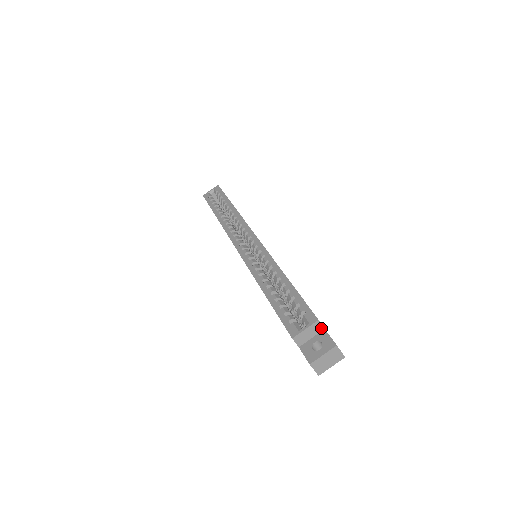
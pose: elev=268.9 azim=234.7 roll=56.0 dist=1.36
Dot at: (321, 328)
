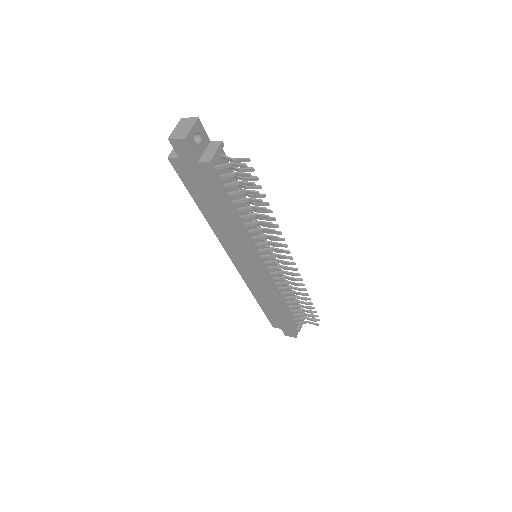
Dot at: occluded
